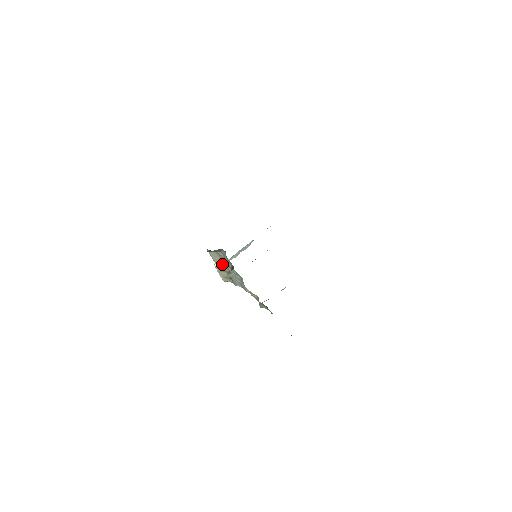
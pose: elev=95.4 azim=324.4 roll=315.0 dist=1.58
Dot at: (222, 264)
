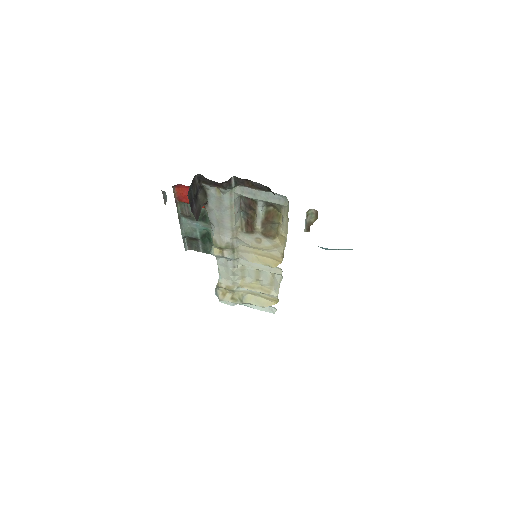
Dot at: occluded
